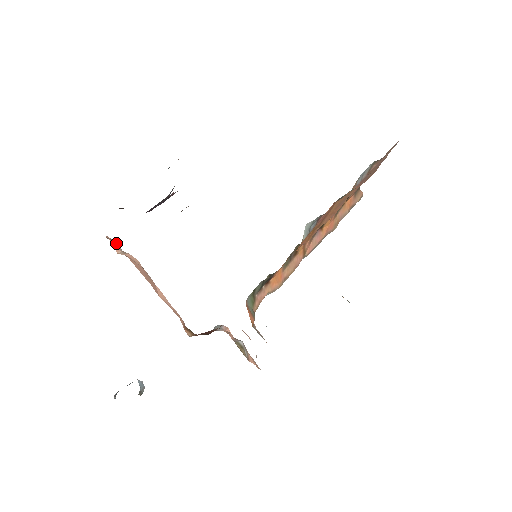
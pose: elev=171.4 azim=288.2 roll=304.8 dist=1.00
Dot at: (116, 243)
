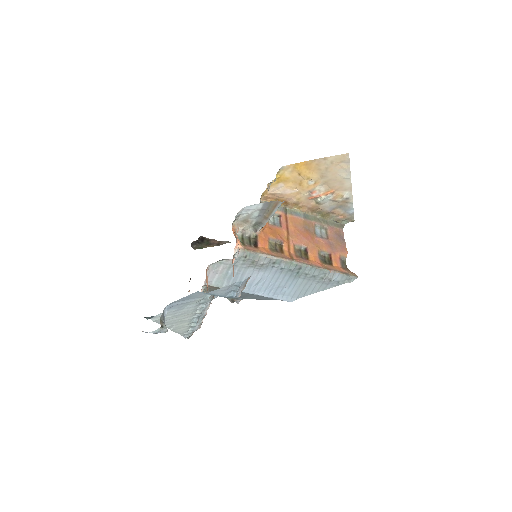
Dot at: occluded
